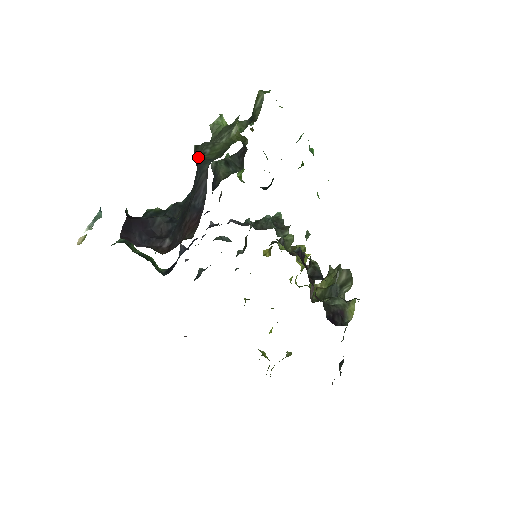
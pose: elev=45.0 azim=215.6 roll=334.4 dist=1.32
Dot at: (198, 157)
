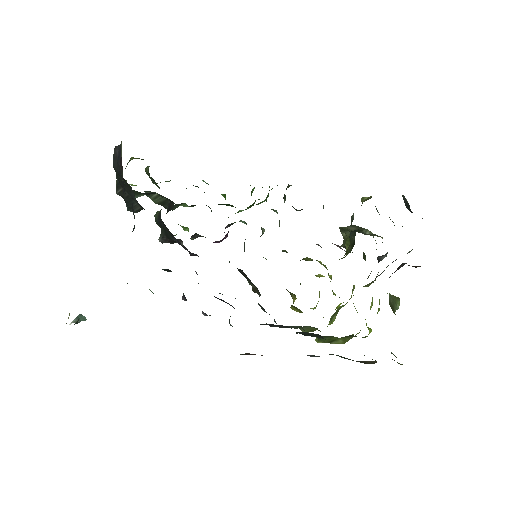
Dot at: (118, 182)
